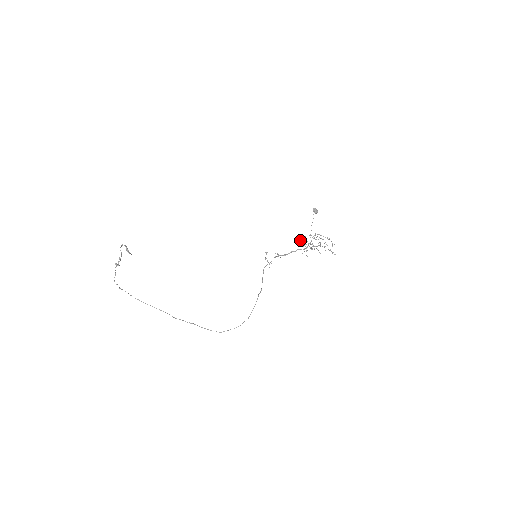
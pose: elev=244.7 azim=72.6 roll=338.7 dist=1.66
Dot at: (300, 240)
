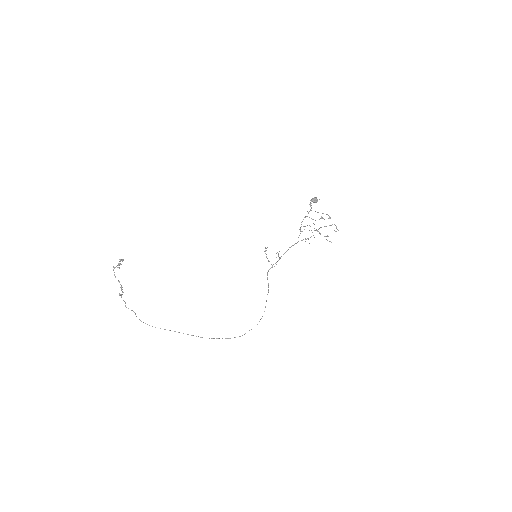
Dot at: (300, 233)
